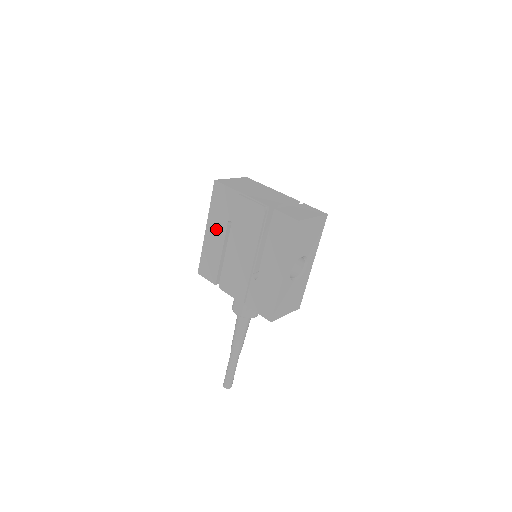
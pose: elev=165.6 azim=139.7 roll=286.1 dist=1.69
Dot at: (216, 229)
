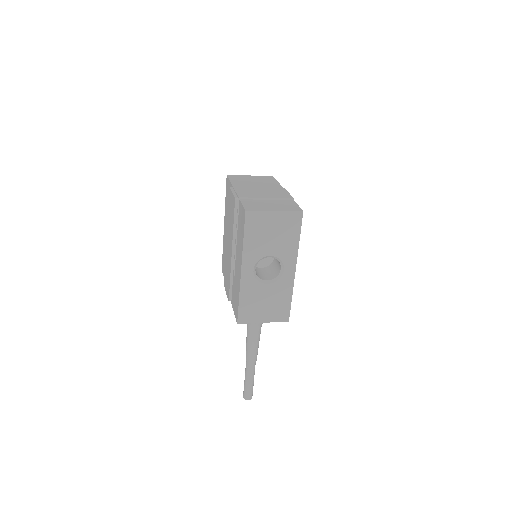
Dot at: (226, 224)
